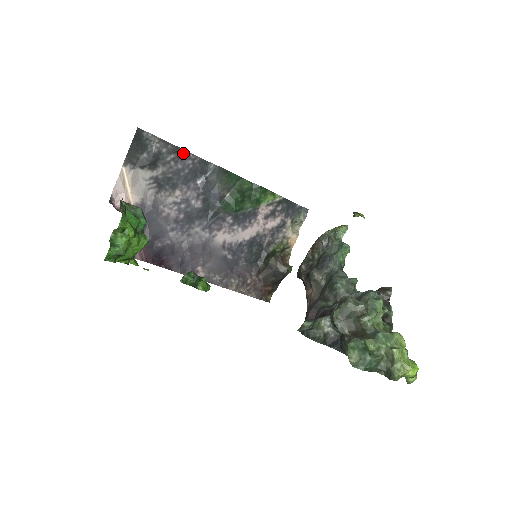
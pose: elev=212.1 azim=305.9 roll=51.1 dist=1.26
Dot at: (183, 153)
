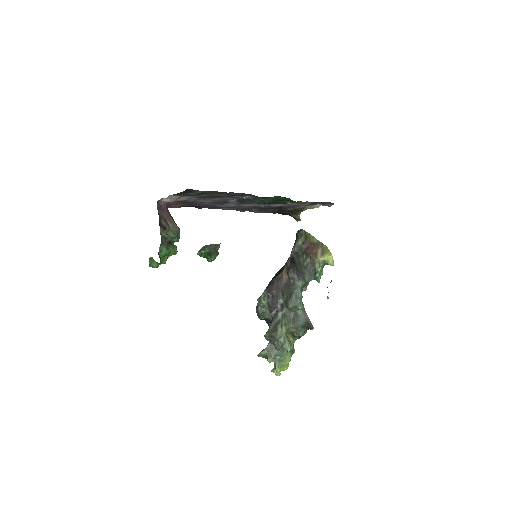
Dot at: (227, 193)
